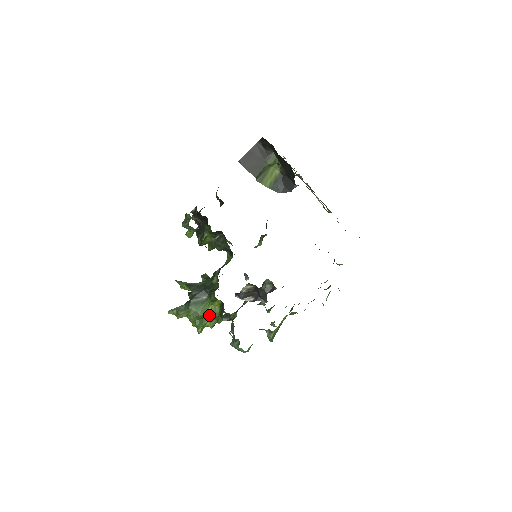
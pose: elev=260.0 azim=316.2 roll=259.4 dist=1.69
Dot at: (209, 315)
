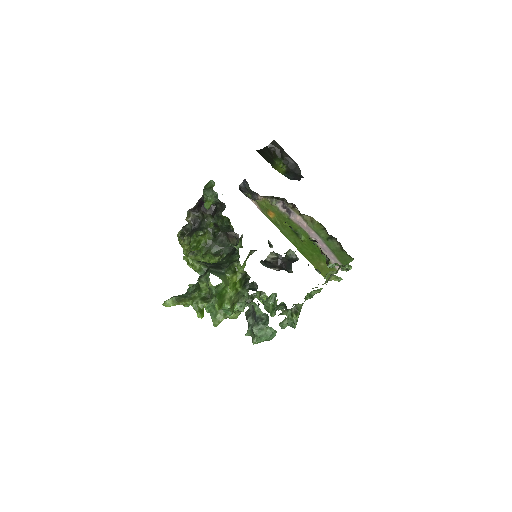
Dot at: (227, 291)
